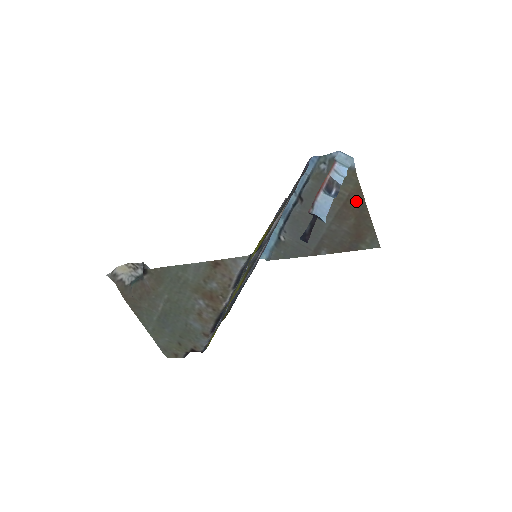
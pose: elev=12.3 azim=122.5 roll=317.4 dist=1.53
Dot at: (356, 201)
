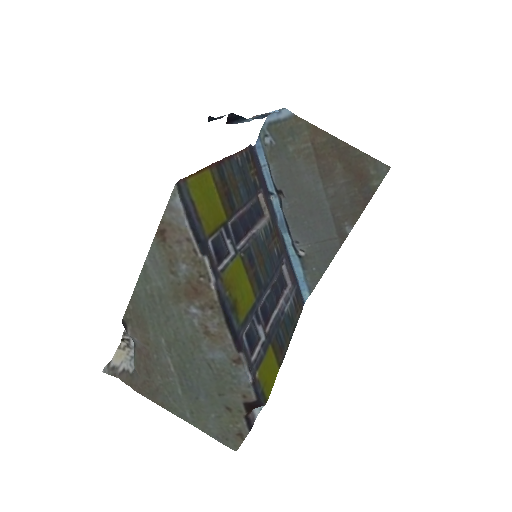
Dot at: (323, 143)
